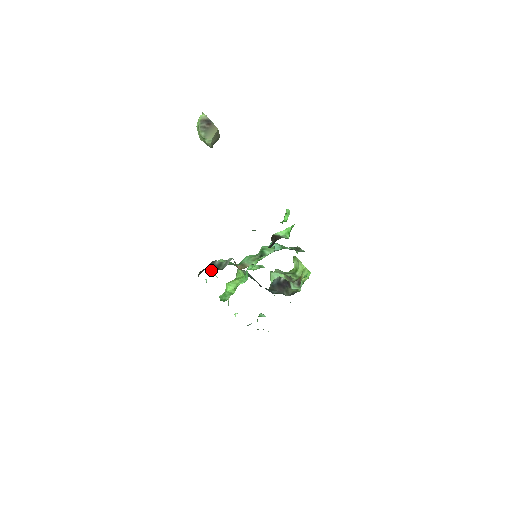
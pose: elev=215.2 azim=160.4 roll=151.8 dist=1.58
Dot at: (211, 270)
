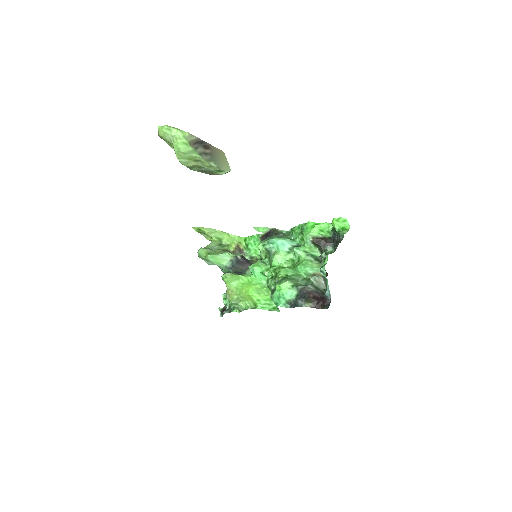
Dot at: (322, 296)
